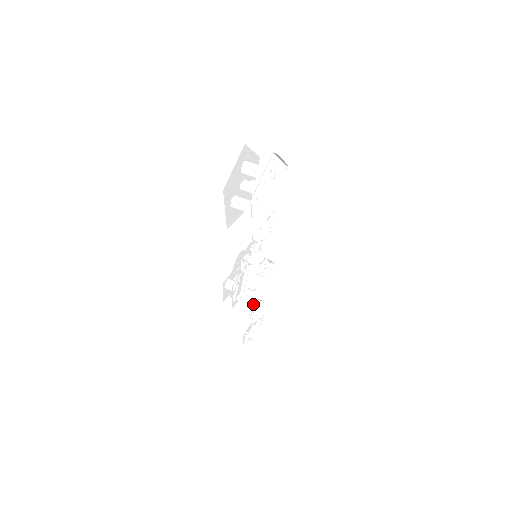
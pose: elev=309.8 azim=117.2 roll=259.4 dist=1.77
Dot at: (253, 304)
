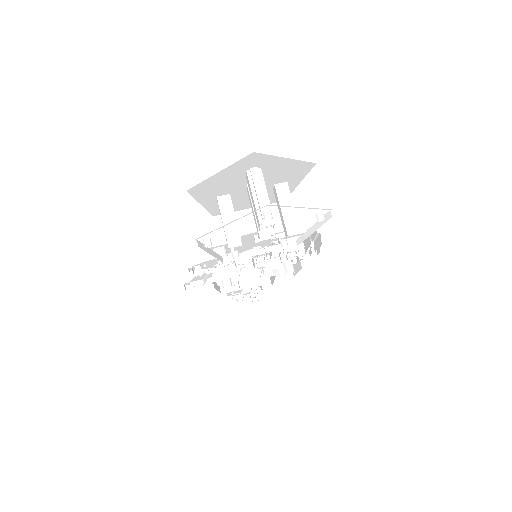
Dot at: (237, 286)
